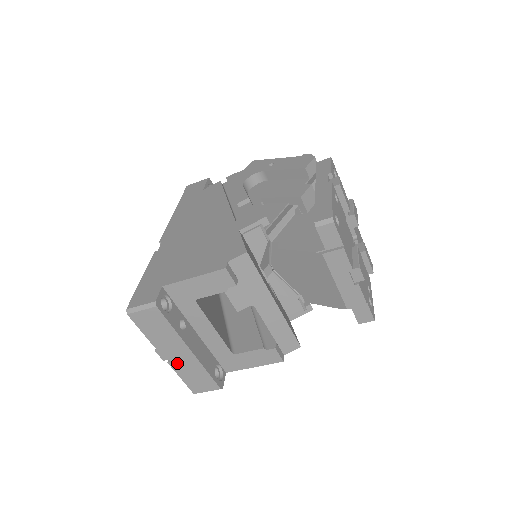
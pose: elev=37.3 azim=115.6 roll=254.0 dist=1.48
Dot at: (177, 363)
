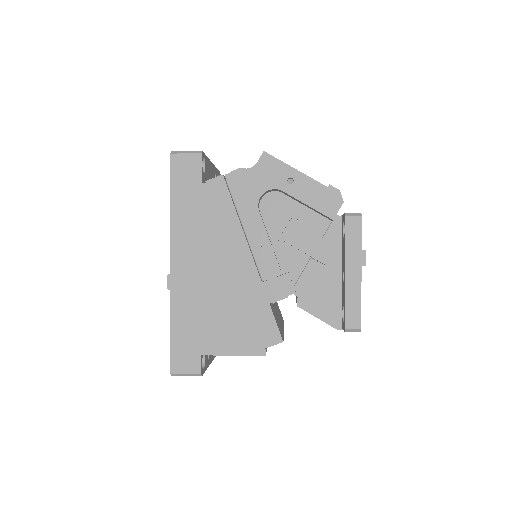
Dot at: occluded
